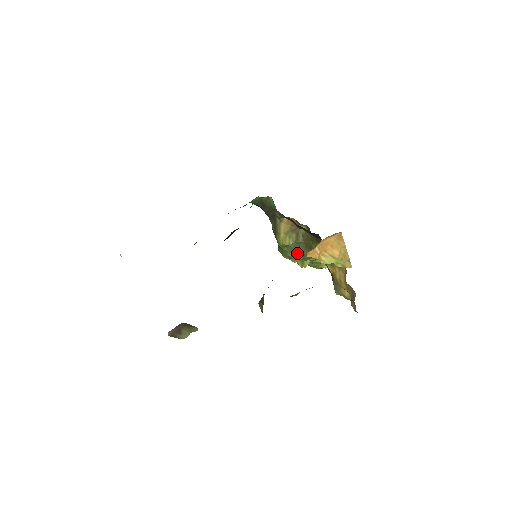
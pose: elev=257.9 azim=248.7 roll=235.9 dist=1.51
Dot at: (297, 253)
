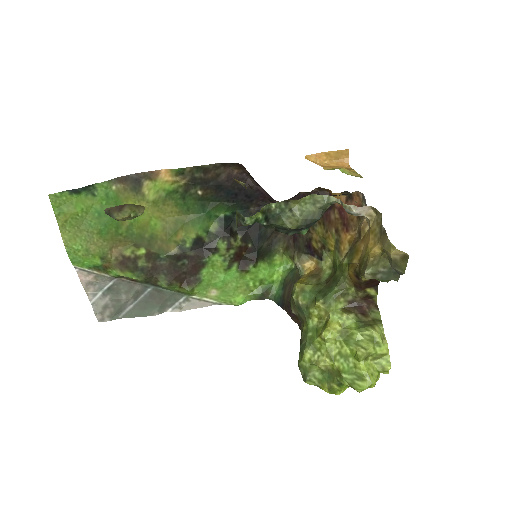
Dot at: (316, 297)
